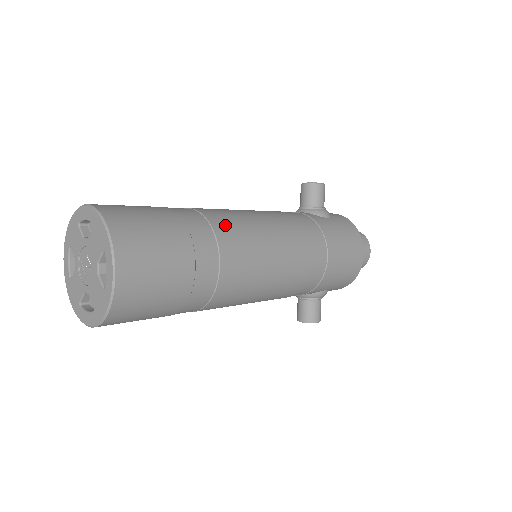
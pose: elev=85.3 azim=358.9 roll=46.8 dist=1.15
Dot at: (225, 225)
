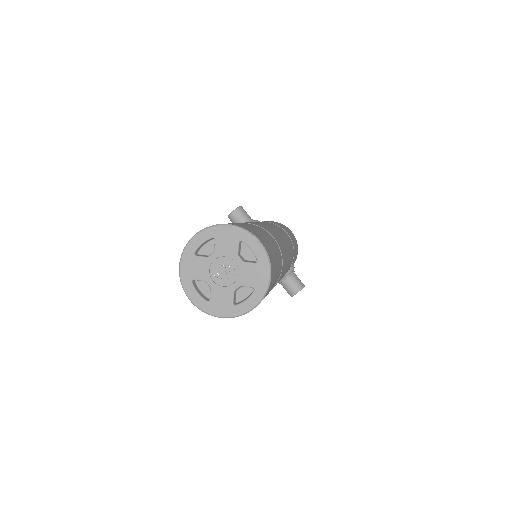
Dot at: occluded
